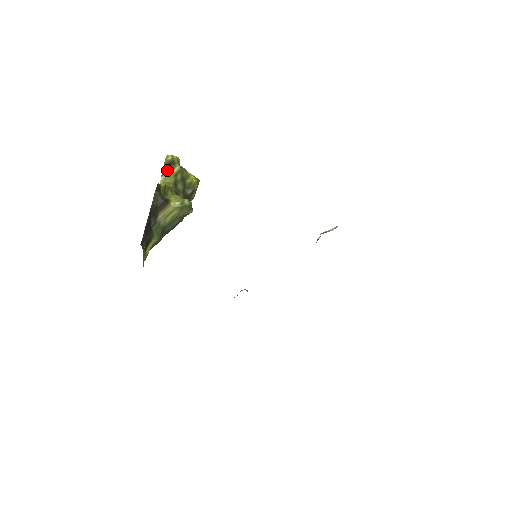
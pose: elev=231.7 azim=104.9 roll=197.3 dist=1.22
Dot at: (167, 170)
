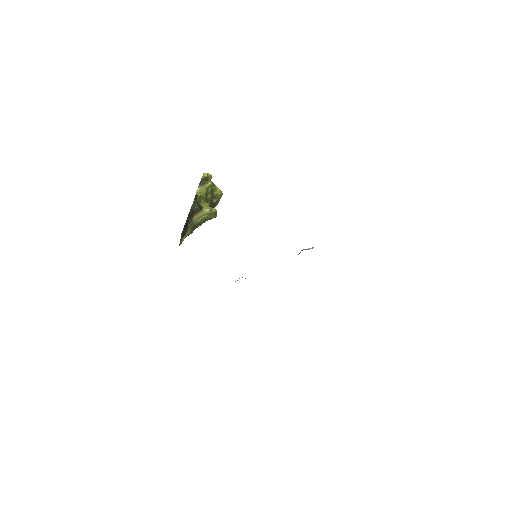
Dot at: (202, 184)
